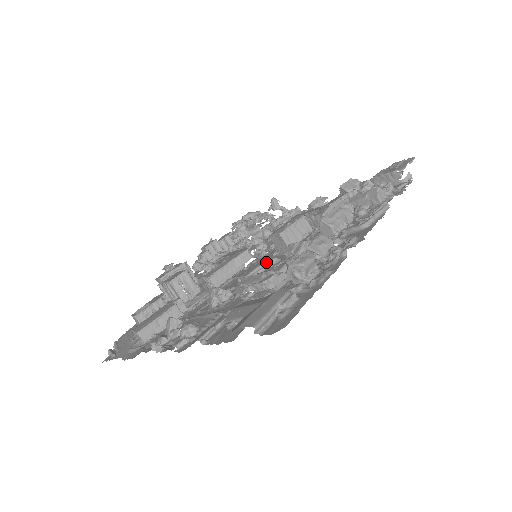
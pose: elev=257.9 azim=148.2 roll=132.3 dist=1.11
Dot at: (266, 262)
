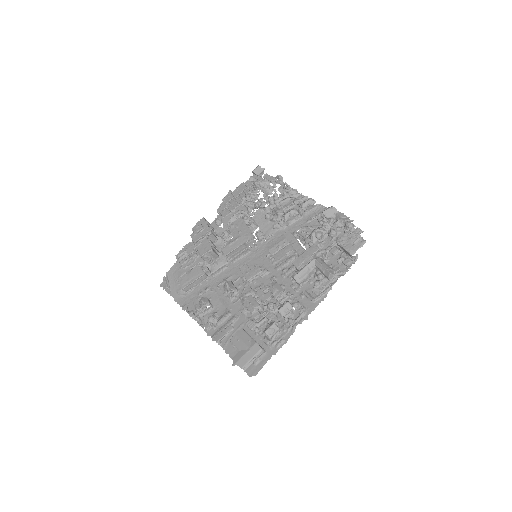
Dot at: (260, 273)
